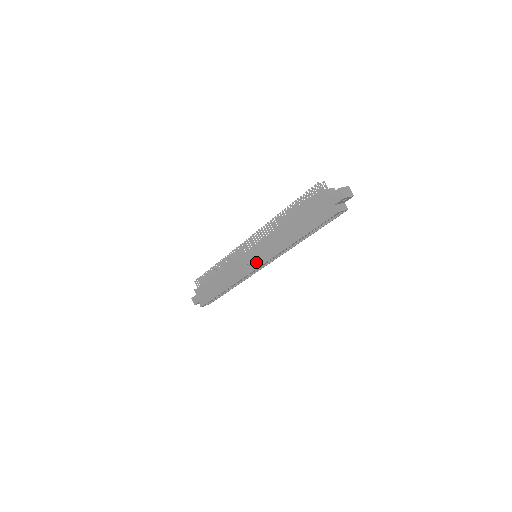
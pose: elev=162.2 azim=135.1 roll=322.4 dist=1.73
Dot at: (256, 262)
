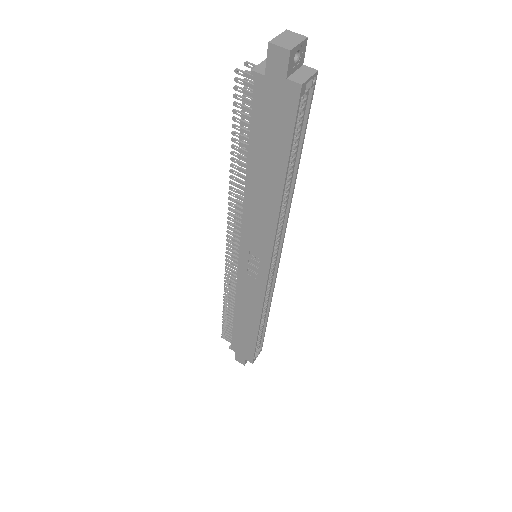
Dot at: (260, 265)
